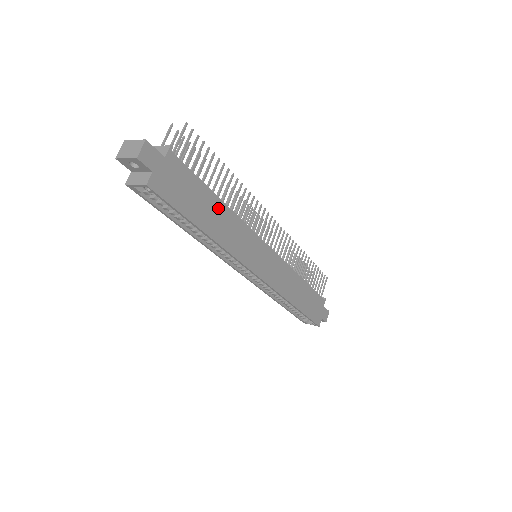
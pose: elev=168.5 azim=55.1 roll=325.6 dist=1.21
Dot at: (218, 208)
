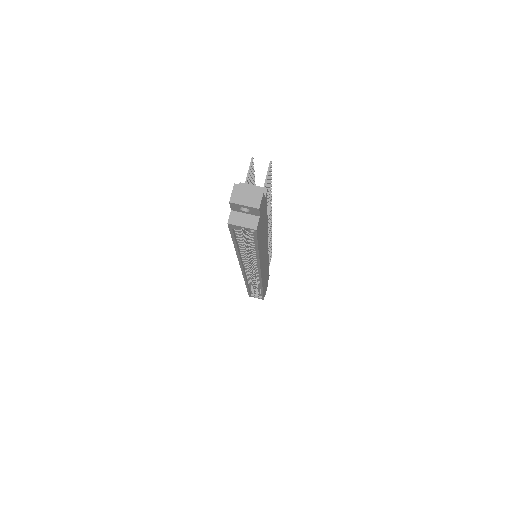
Dot at: (265, 230)
